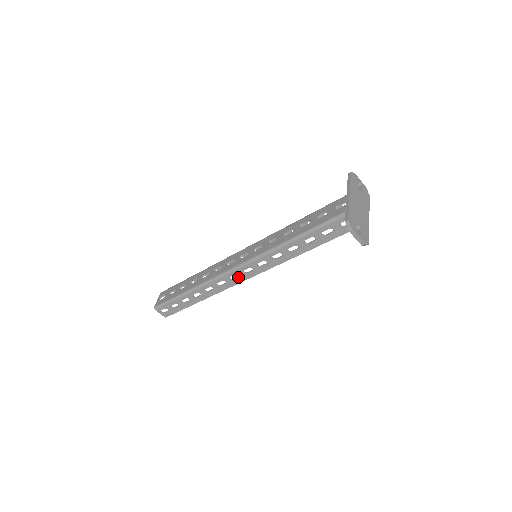
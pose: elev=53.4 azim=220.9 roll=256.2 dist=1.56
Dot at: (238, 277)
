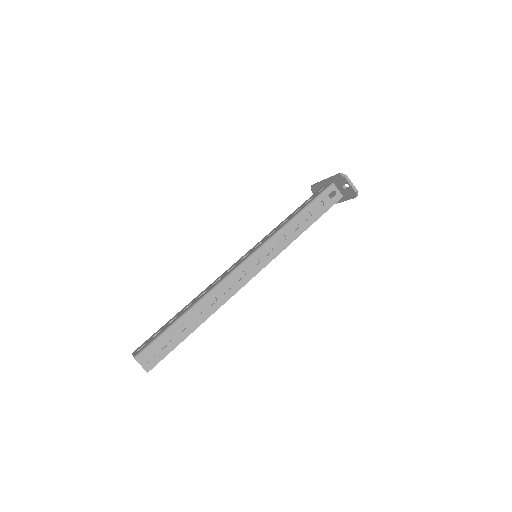
Dot at: (245, 275)
